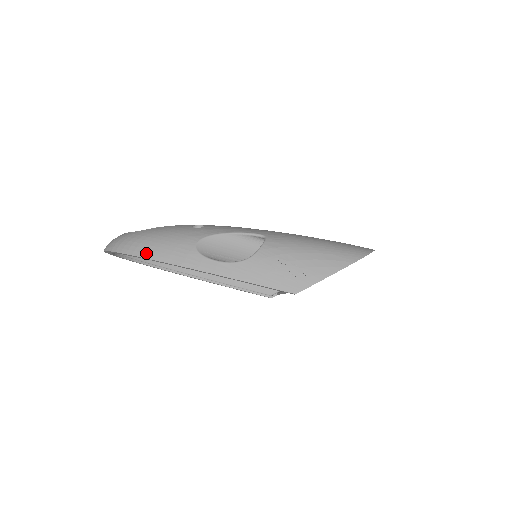
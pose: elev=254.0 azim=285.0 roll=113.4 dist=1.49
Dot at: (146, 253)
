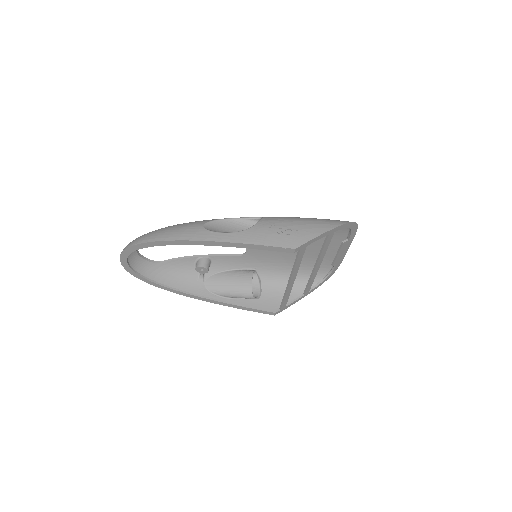
Dot at: (160, 238)
